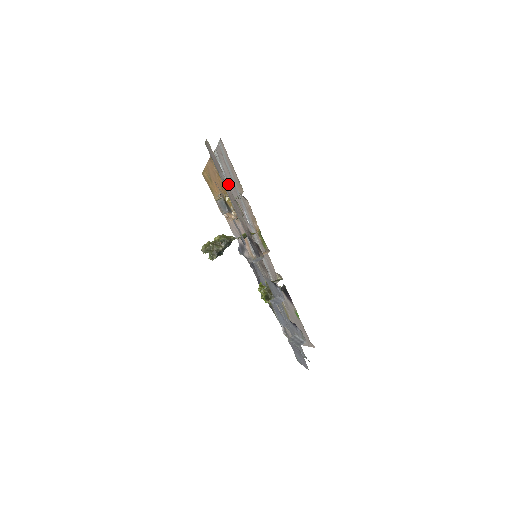
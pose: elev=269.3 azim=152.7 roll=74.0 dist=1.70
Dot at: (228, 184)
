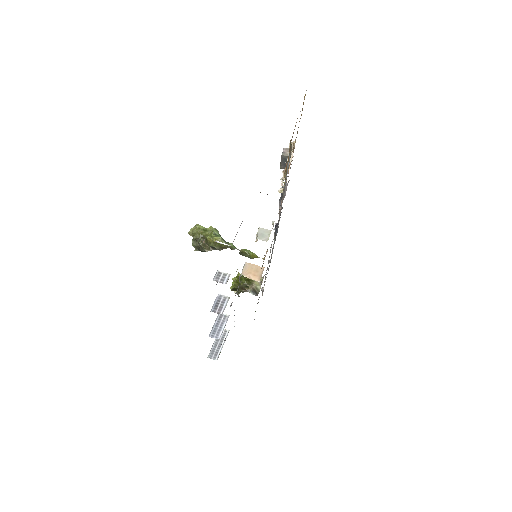
Dot at: occluded
